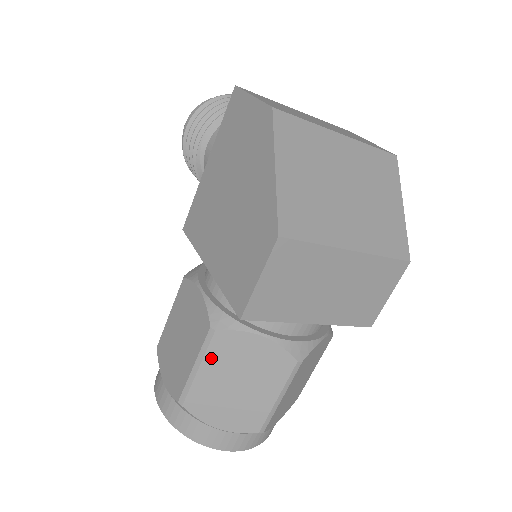
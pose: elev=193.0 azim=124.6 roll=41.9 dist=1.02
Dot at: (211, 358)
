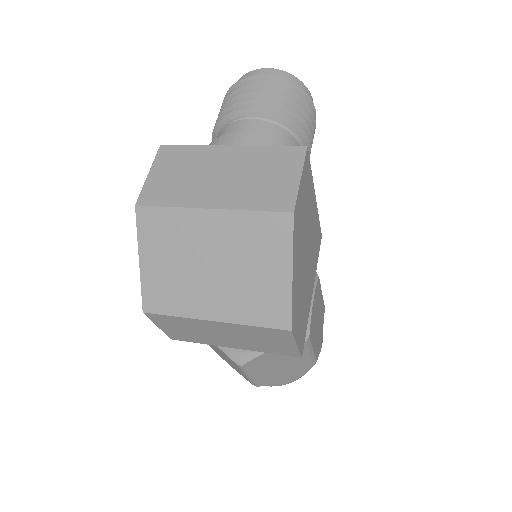
Dot at: occluded
